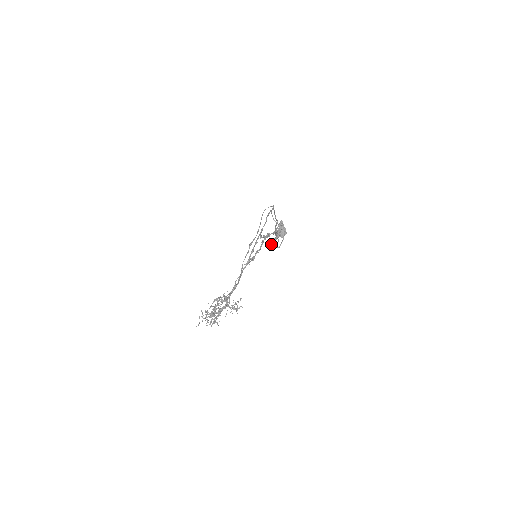
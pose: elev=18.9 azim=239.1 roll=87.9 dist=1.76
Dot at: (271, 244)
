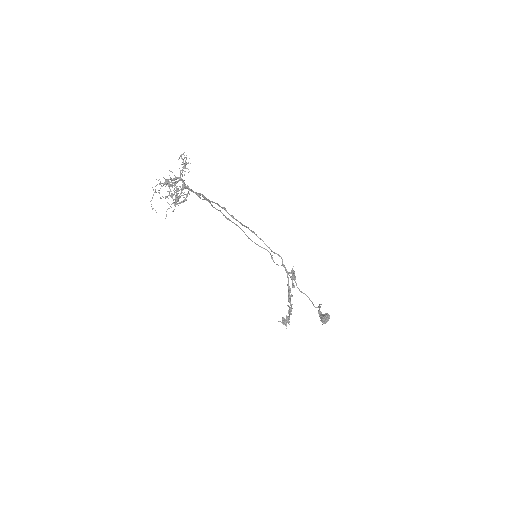
Dot at: (292, 285)
